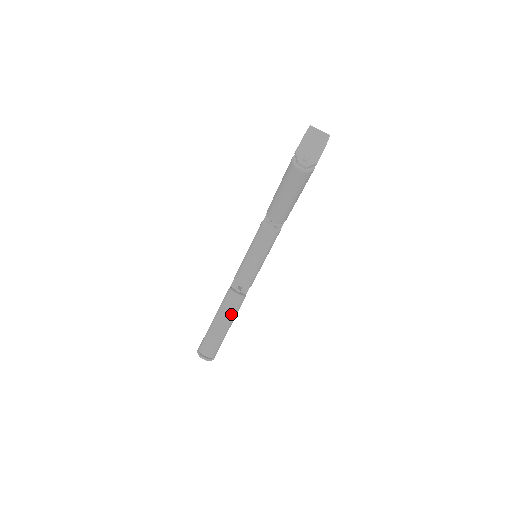
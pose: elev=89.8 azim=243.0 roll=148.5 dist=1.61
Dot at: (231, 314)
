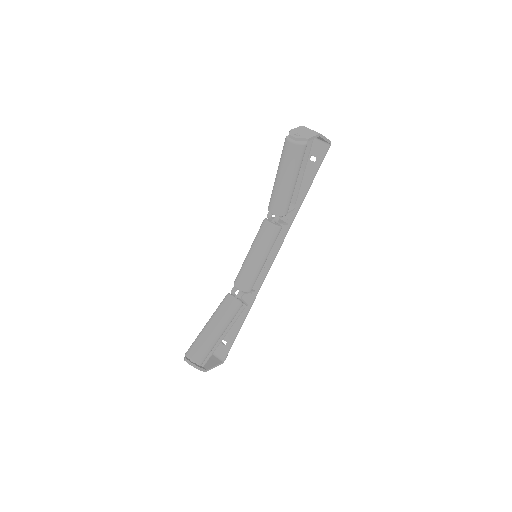
Dot at: (224, 317)
